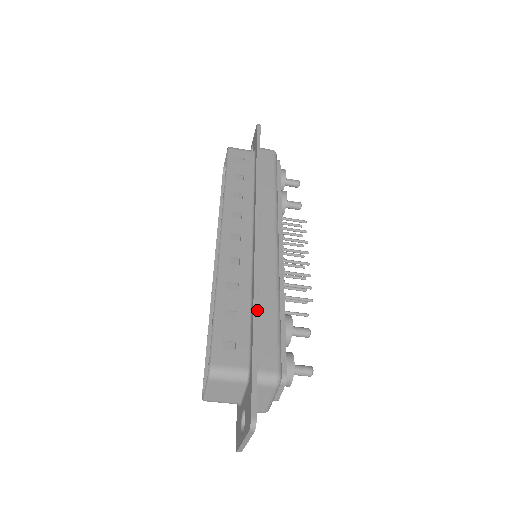
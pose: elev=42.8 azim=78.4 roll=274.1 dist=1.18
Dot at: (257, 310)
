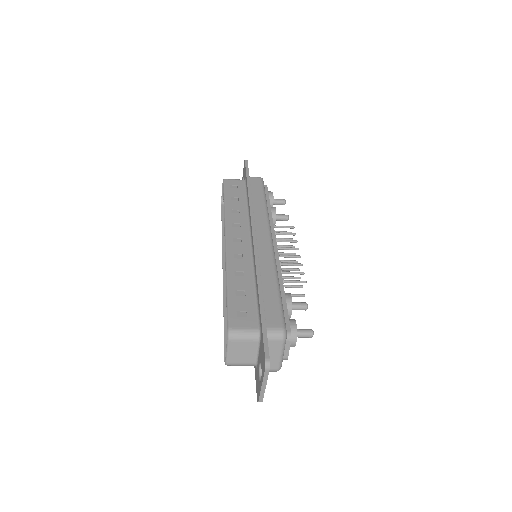
Dot at: (261, 286)
